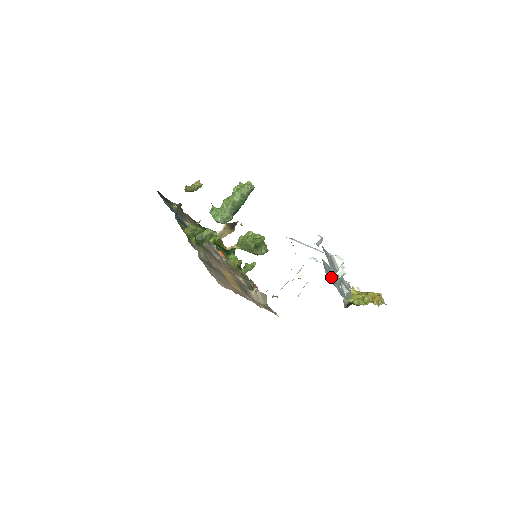
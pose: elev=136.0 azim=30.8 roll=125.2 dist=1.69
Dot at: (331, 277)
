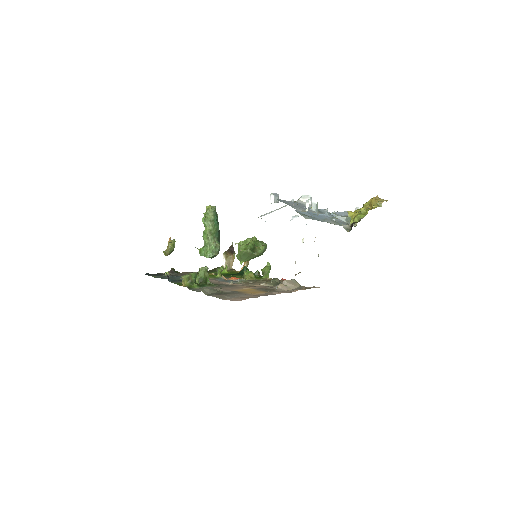
Dot at: (316, 218)
